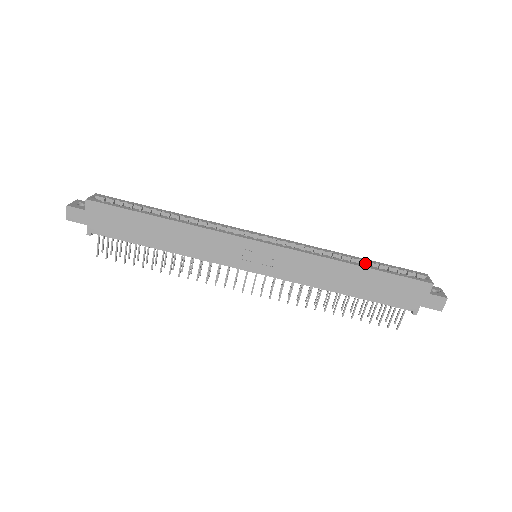
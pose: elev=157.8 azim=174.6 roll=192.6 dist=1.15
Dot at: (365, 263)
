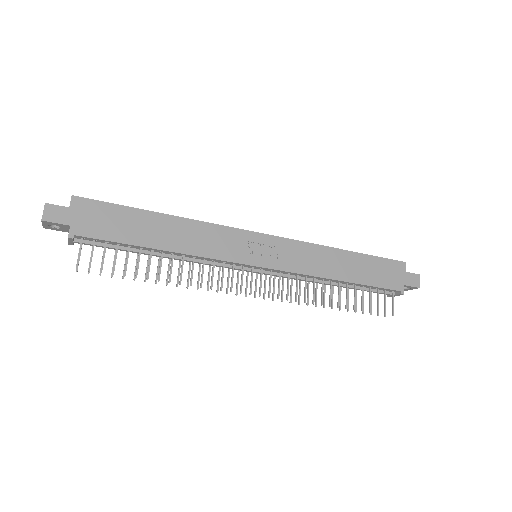
Dot at: occluded
